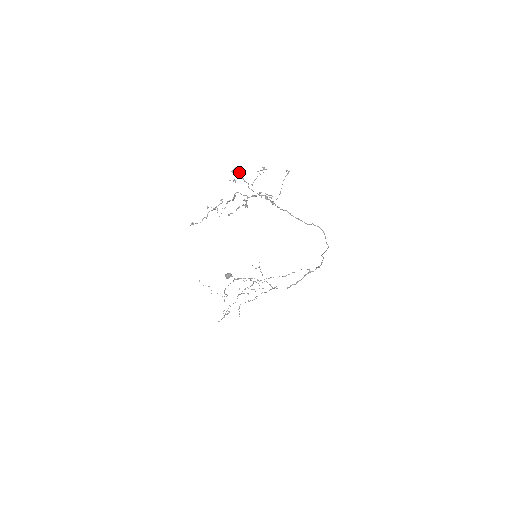
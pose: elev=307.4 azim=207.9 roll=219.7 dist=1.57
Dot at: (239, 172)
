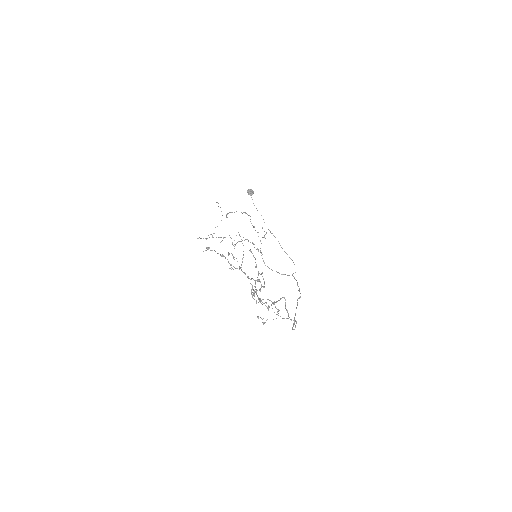
Dot at: (264, 287)
